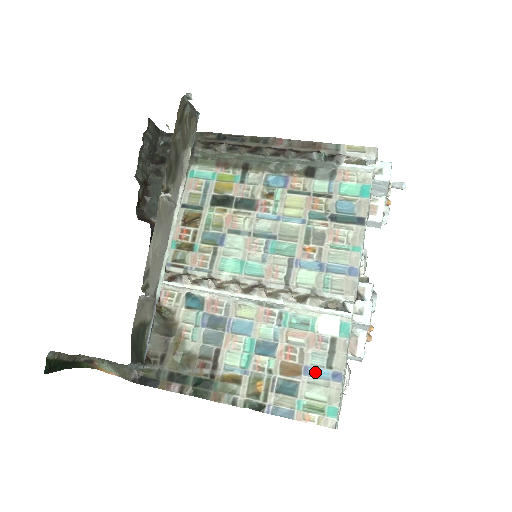
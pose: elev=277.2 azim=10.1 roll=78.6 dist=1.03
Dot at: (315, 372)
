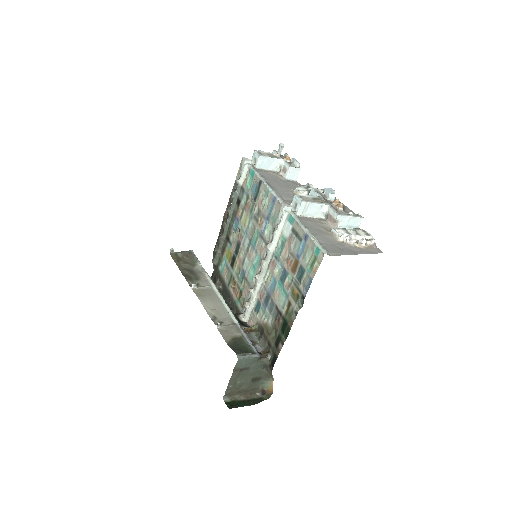
Dot at: (301, 251)
